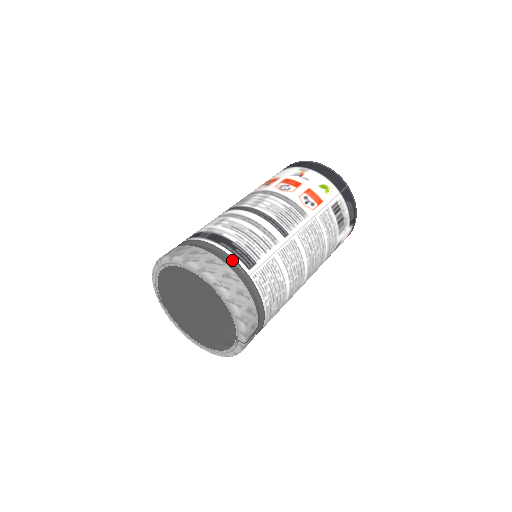
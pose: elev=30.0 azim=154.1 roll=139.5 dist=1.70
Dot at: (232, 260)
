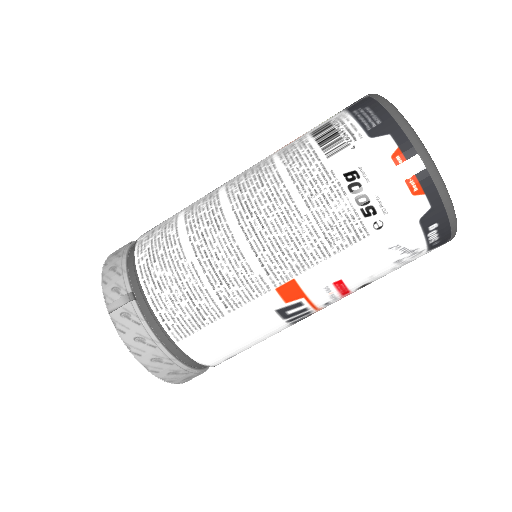
Dot at: occluded
